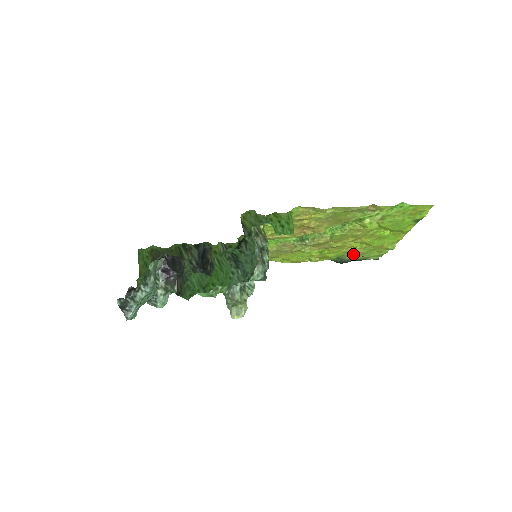
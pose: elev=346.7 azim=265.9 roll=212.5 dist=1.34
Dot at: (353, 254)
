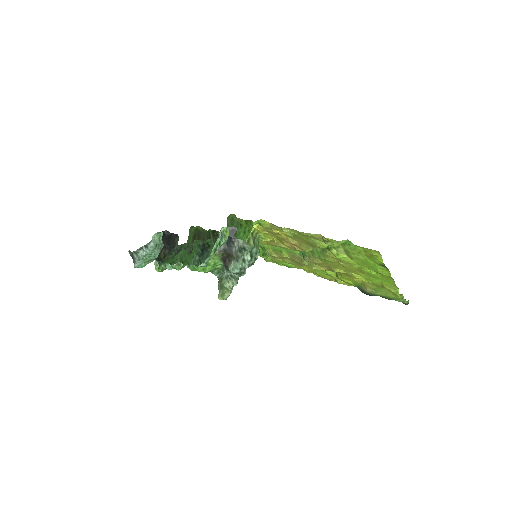
Dot at: (367, 287)
